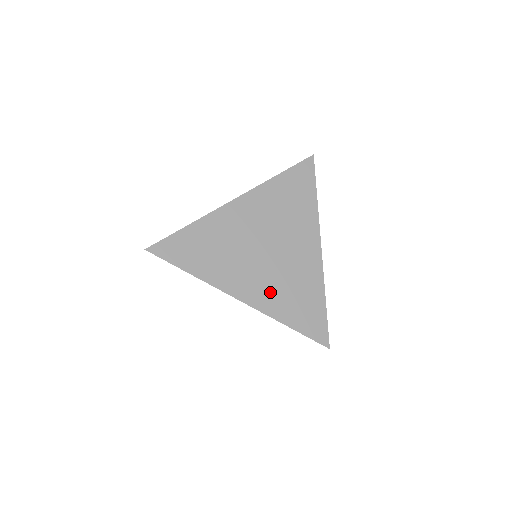
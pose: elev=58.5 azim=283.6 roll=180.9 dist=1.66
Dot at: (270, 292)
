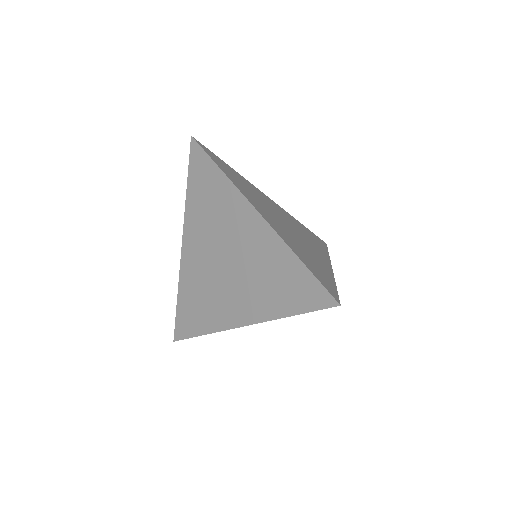
Dot at: (285, 234)
